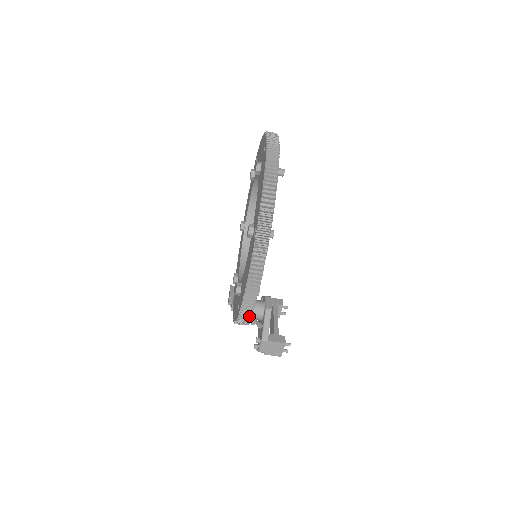
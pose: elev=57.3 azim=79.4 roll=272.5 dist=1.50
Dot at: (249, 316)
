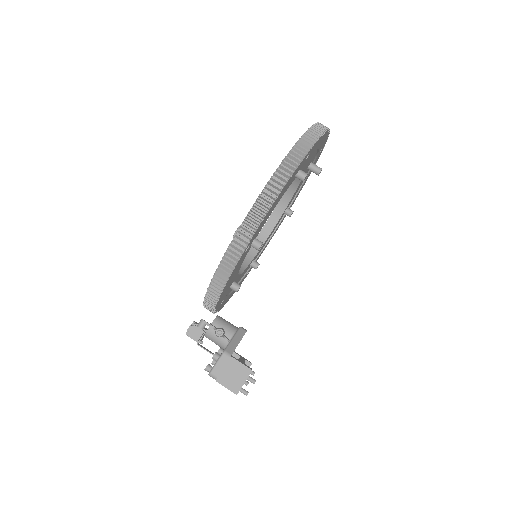
Dot at: (249, 238)
